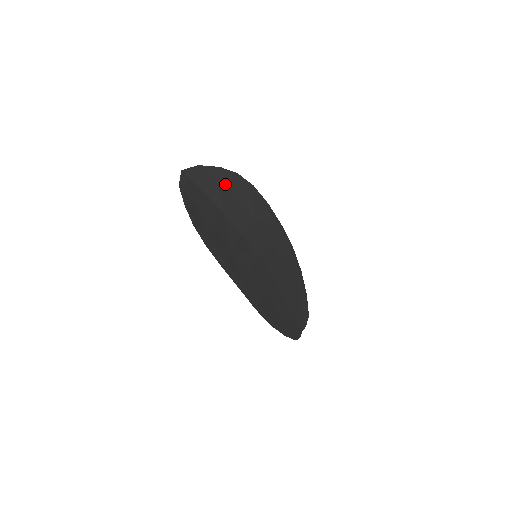
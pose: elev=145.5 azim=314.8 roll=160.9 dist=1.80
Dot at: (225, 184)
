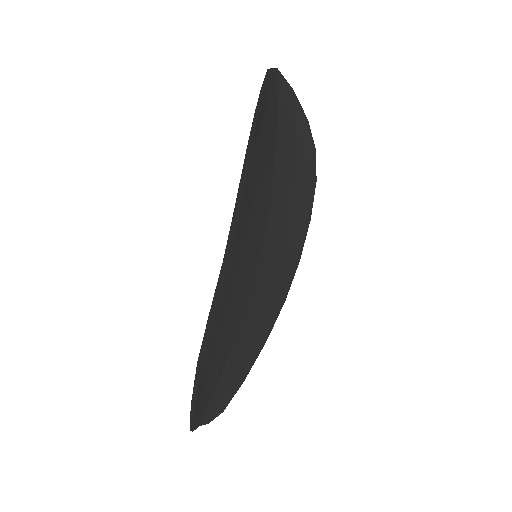
Dot at: (298, 141)
